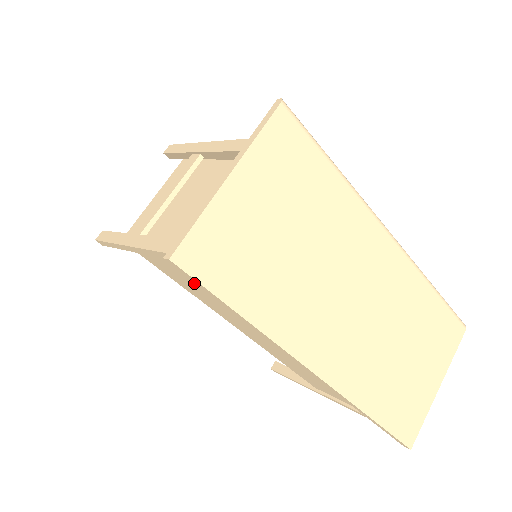
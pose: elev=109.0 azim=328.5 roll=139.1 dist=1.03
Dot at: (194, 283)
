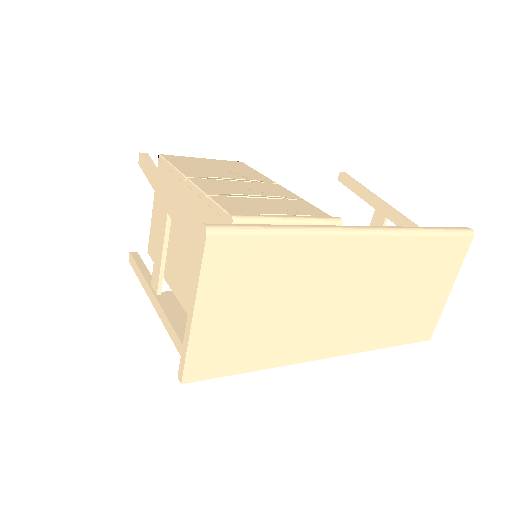
Dot at: occluded
